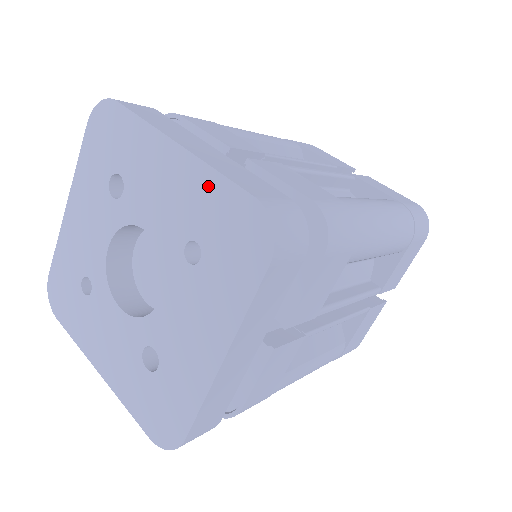
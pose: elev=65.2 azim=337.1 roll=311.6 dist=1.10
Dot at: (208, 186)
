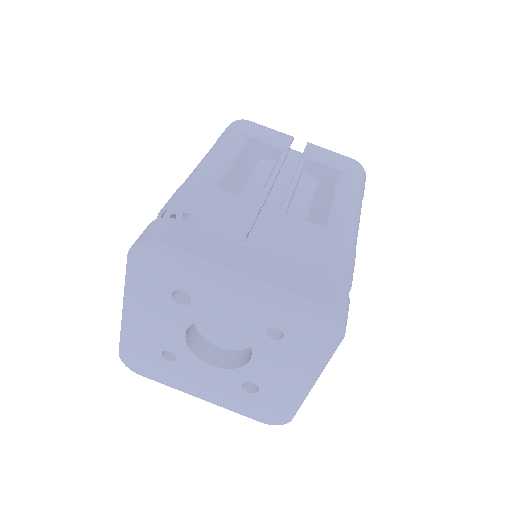
Dot at: (281, 299)
